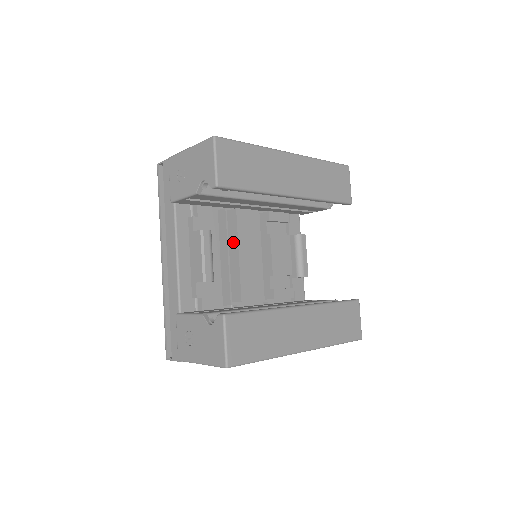
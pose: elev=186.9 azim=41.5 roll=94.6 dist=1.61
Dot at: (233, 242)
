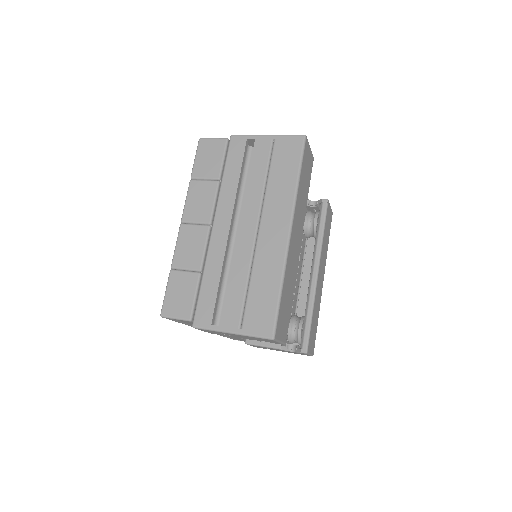
Dot at: occluded
